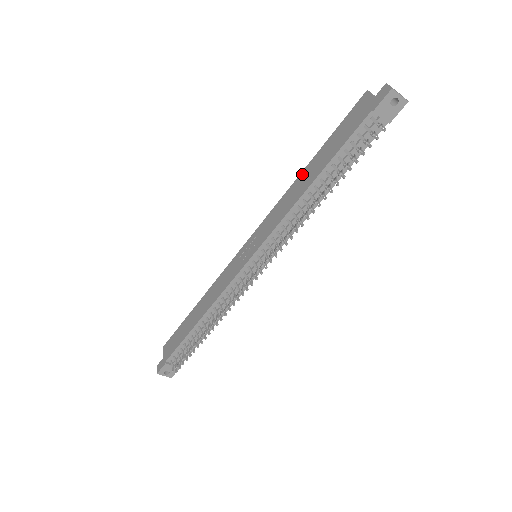
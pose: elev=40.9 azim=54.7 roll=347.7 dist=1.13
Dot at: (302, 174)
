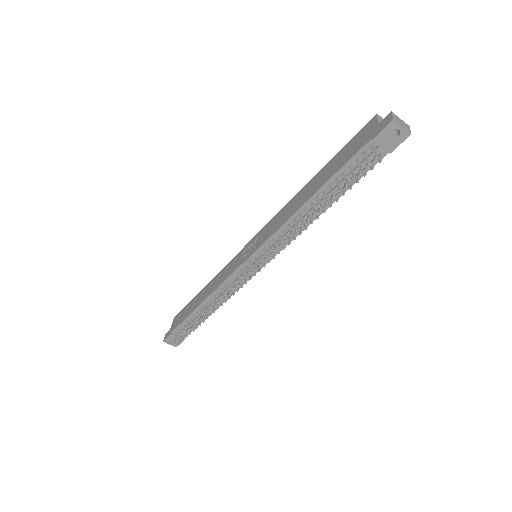
Dot at: (305, 187)
